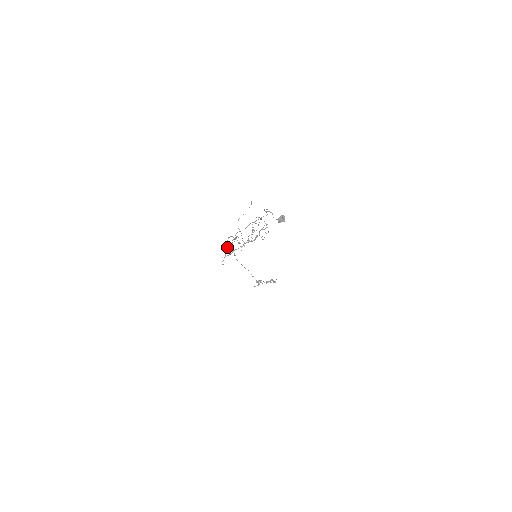
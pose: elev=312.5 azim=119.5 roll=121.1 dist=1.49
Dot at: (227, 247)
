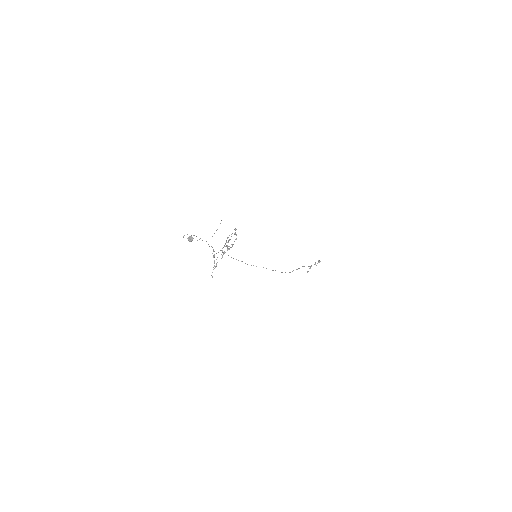
Dot at: (214, 263)
